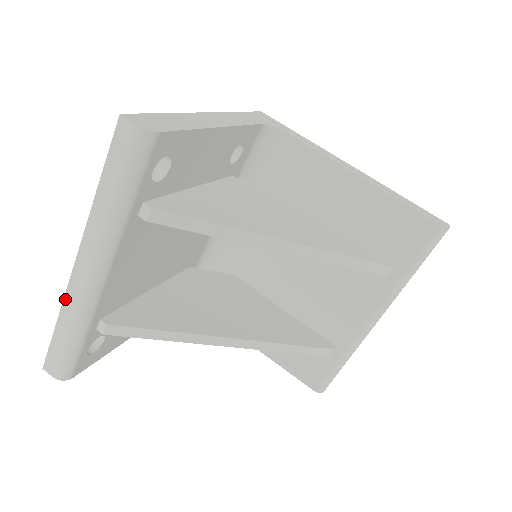
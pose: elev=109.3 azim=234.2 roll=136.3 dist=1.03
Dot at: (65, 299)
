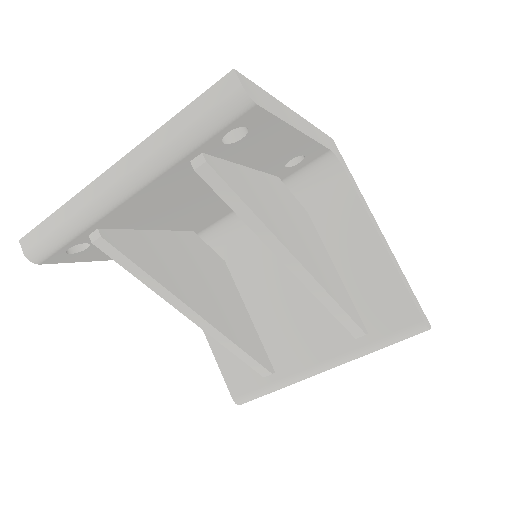
Dot at: (80, 193)
